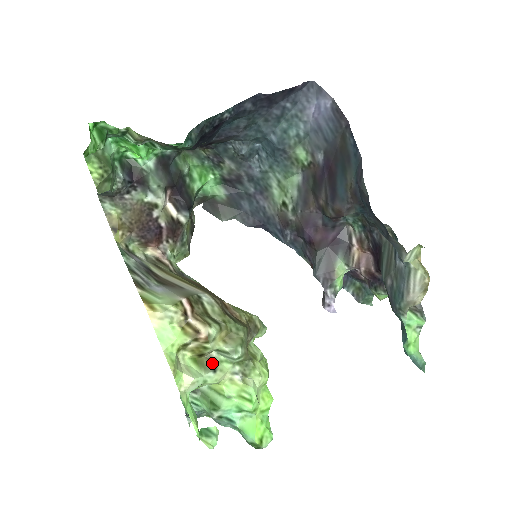
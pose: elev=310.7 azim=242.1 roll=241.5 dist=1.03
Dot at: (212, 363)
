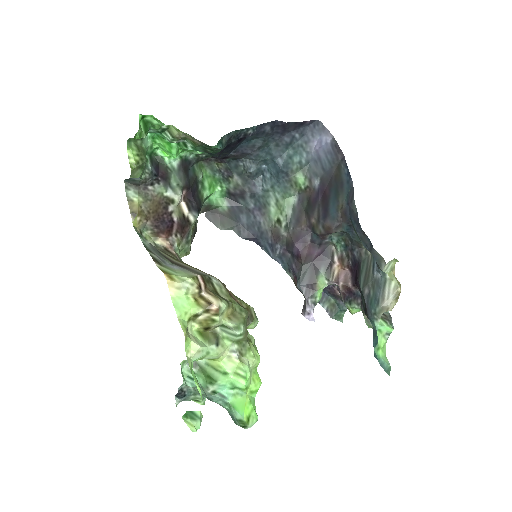
Dot at: (216, 337)
